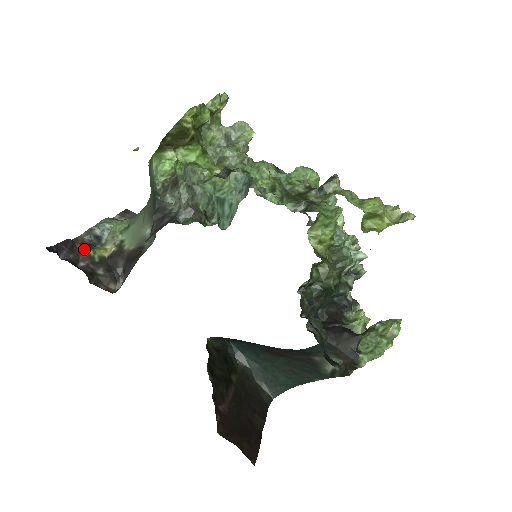
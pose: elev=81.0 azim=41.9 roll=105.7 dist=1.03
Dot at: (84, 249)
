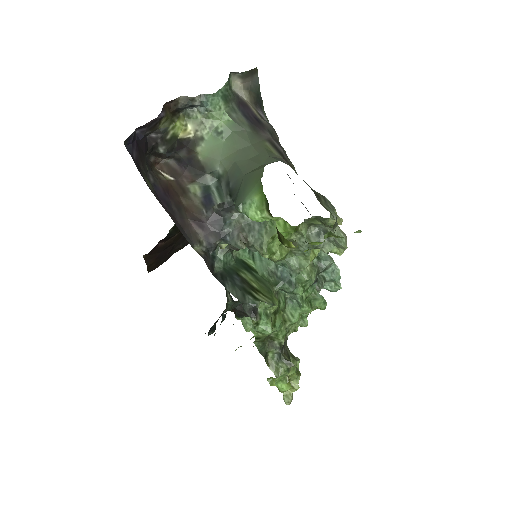
Dot at: (167, 122)
